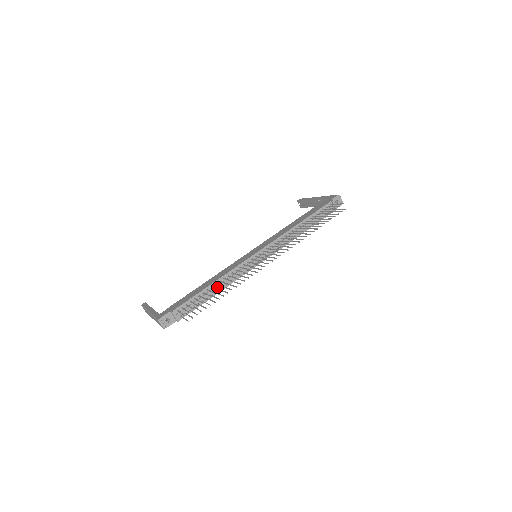
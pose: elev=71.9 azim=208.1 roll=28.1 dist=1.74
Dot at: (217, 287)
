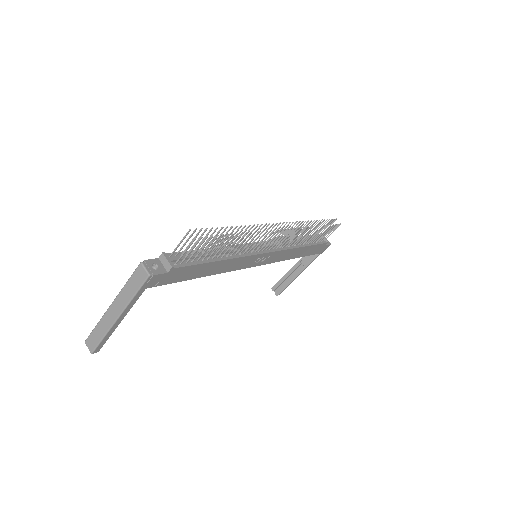
Dot at: (220, 252)
